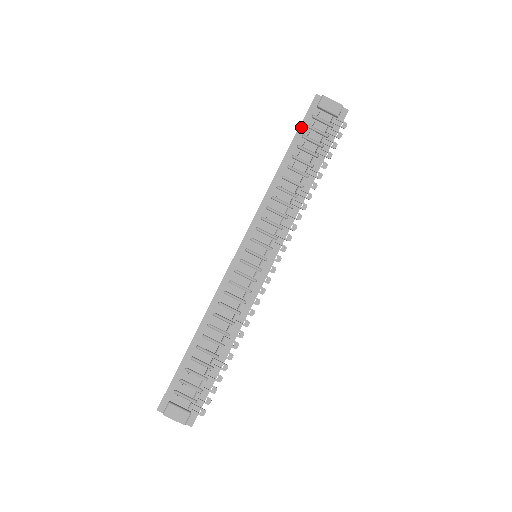
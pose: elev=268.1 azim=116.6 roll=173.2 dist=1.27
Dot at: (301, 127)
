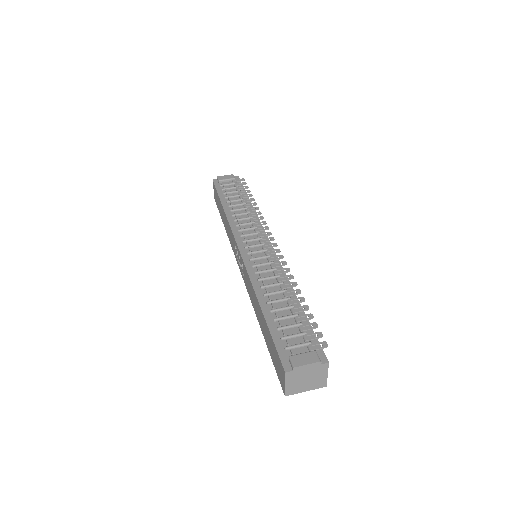
Dot at: (218, 192)
